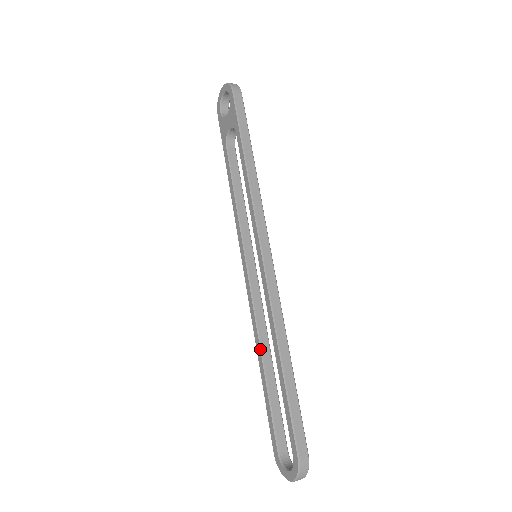
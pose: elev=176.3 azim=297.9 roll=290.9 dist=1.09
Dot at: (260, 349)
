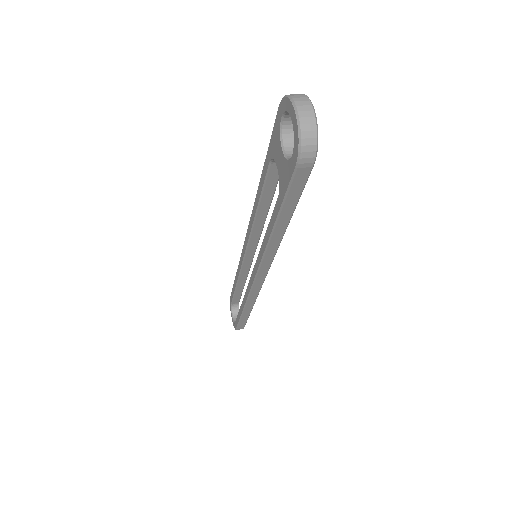
Dot at: (238, 278)
